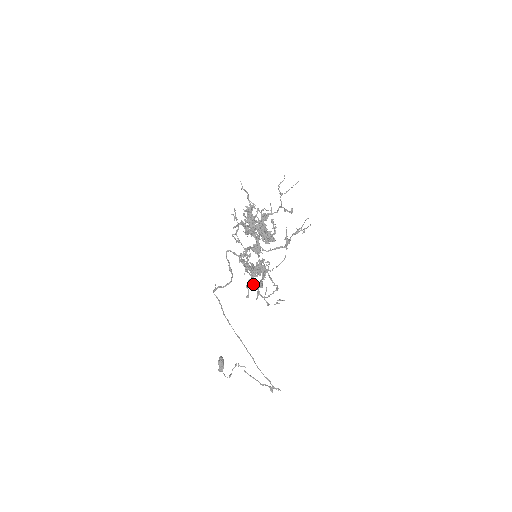
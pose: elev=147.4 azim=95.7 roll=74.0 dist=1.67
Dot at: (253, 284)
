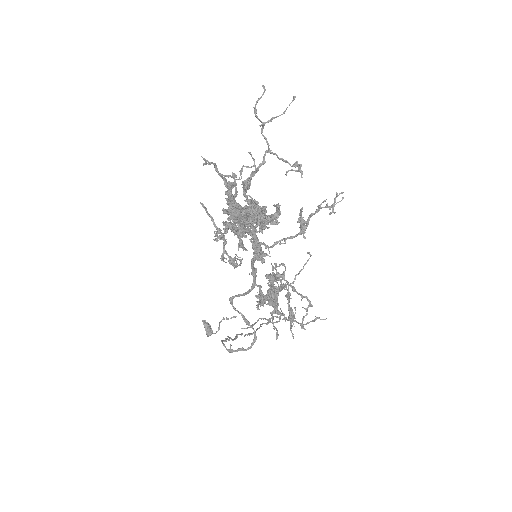
Dot at: (279, 317)
